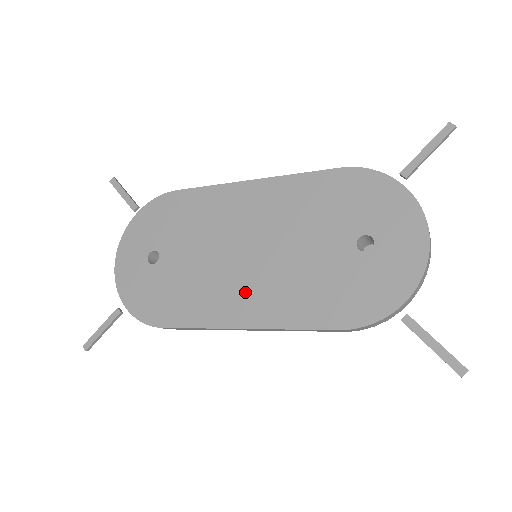
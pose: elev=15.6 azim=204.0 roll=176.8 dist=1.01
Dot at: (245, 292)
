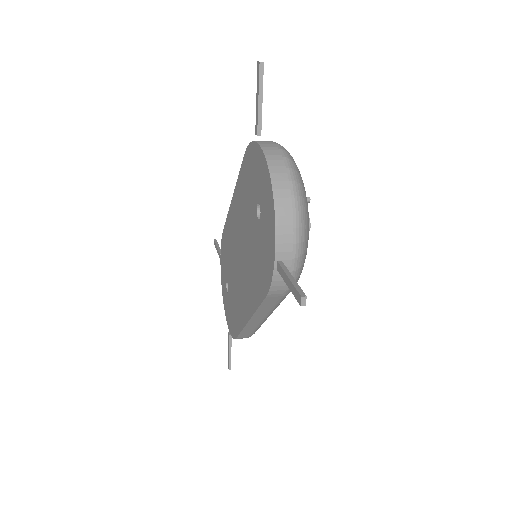
Dot at: (244, 291)
